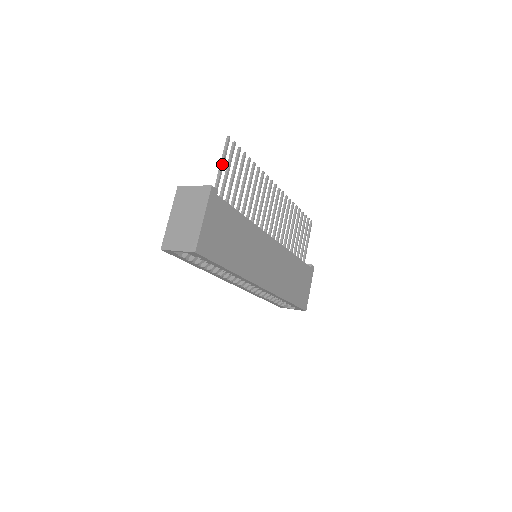
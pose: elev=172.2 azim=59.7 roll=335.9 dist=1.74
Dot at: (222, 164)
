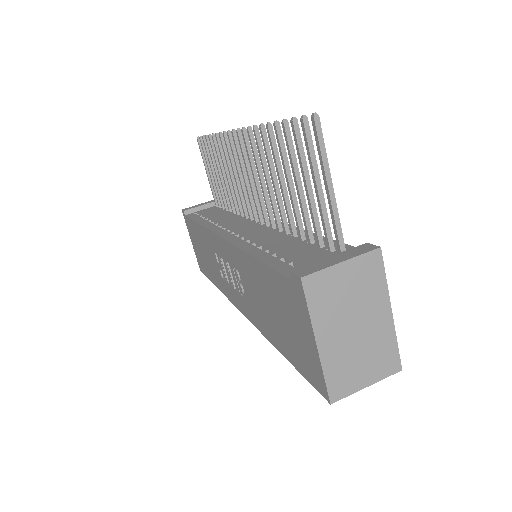
Dot at: (331, 182)
